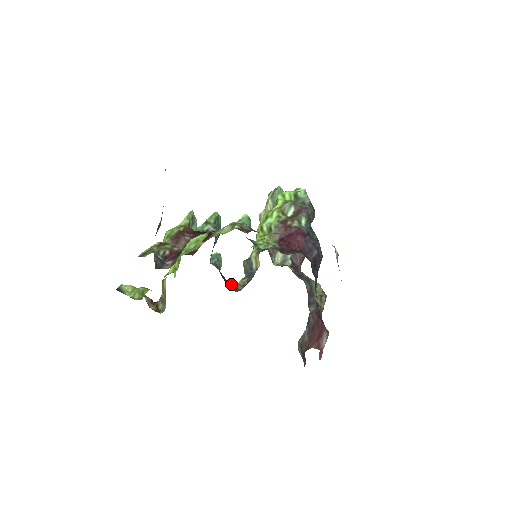
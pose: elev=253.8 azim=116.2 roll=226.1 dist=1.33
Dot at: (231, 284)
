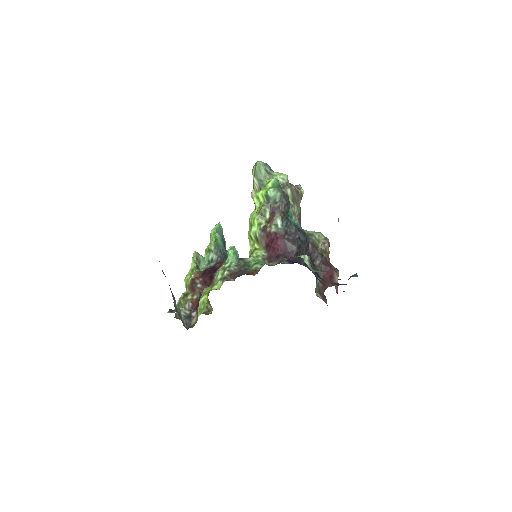
Dot at: occluded
